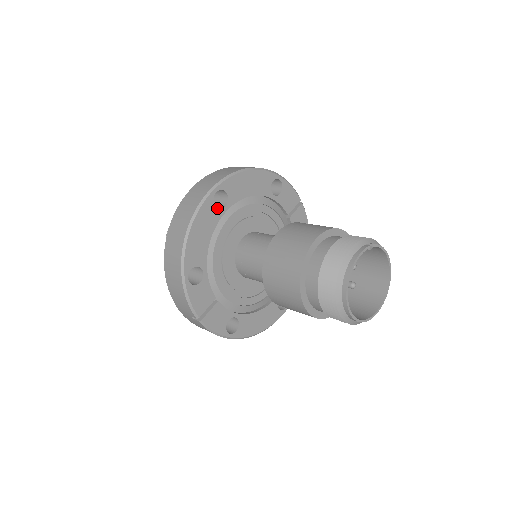
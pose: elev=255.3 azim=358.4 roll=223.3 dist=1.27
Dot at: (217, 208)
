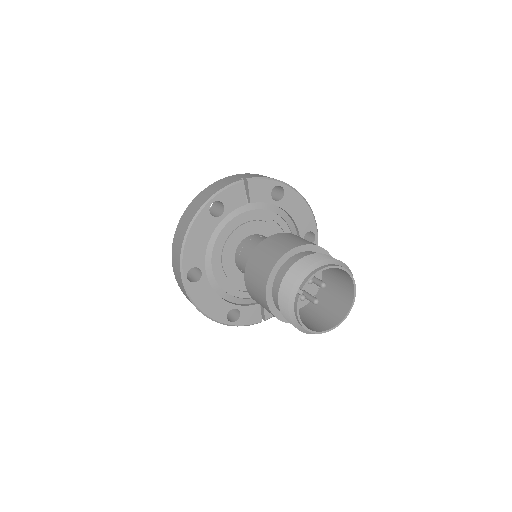
Dot at: (199, 281)
